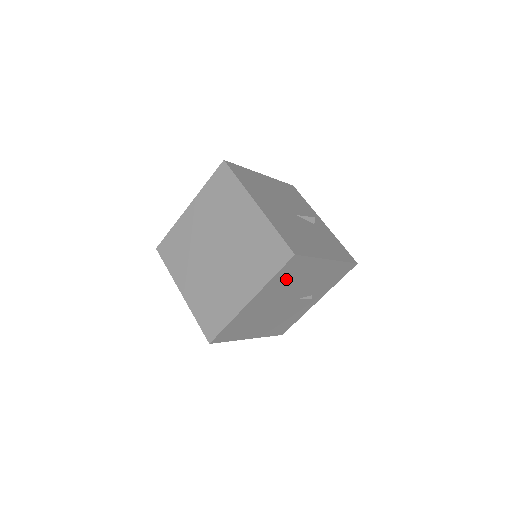
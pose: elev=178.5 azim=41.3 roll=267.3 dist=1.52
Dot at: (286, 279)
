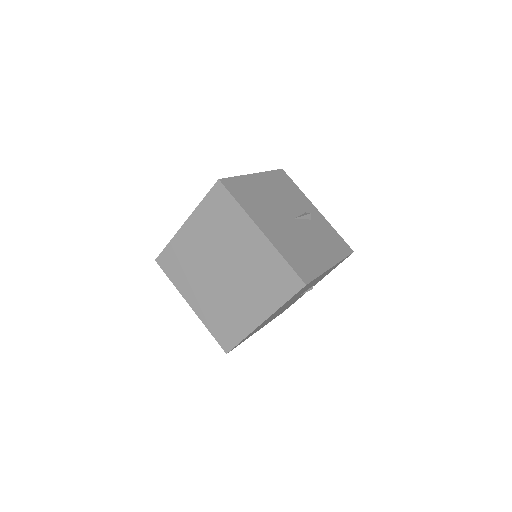
Dot at: (295, 296)
